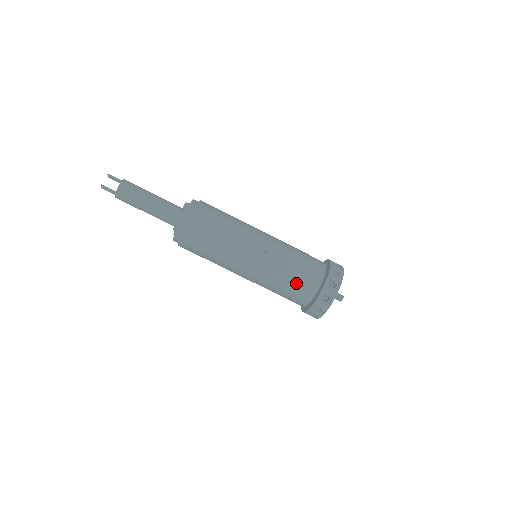
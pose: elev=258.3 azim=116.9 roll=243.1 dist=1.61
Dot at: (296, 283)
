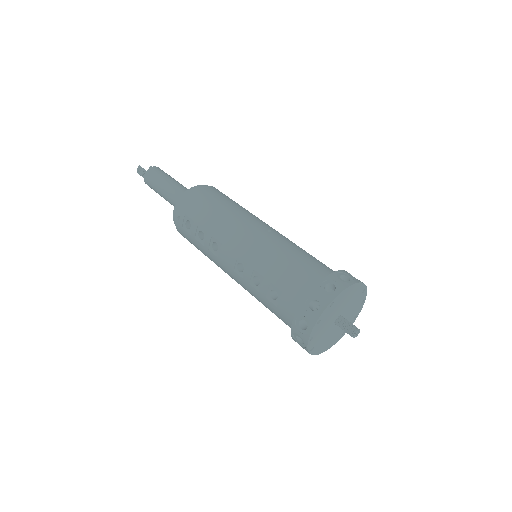
Dot at: (294, 266)
